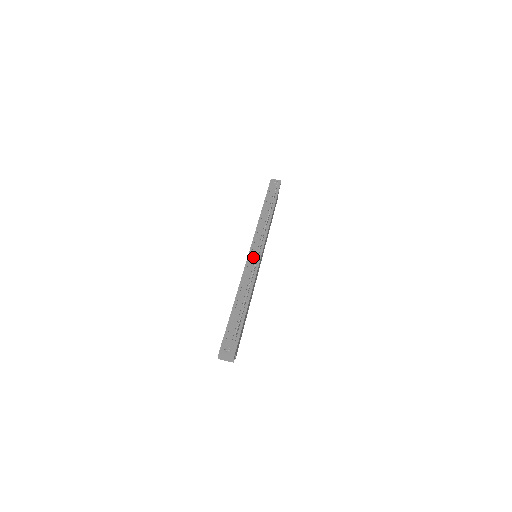
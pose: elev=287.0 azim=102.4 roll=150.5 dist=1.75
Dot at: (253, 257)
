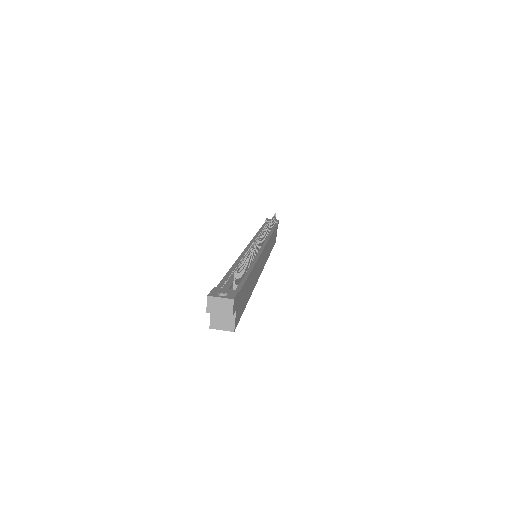
Dot at: occluded
